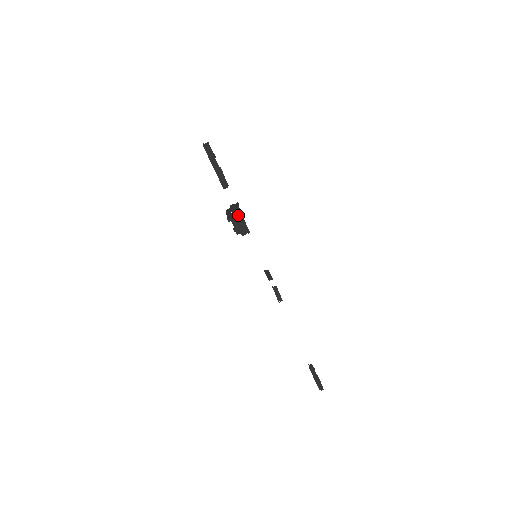
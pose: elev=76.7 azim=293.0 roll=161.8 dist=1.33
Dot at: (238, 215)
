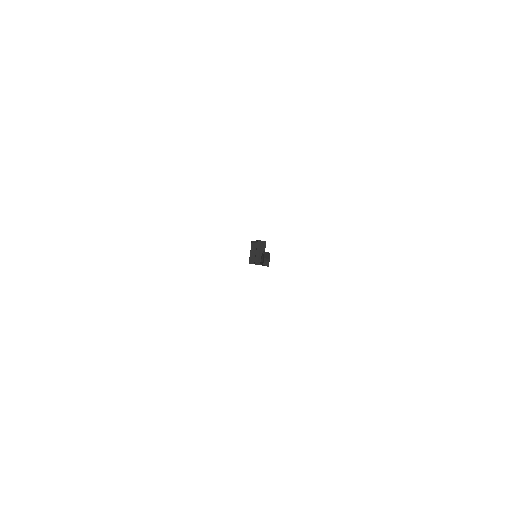
Dot at: (260, 264)
